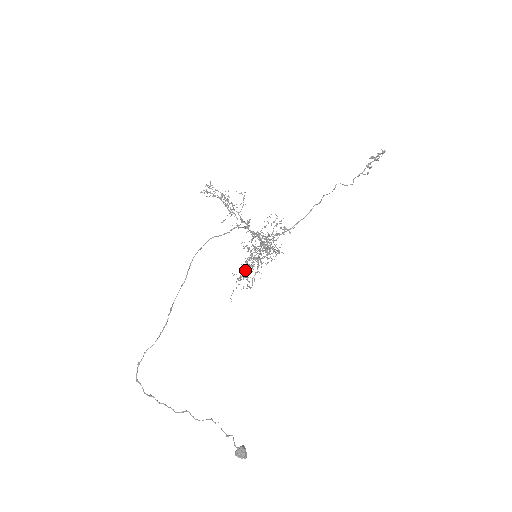
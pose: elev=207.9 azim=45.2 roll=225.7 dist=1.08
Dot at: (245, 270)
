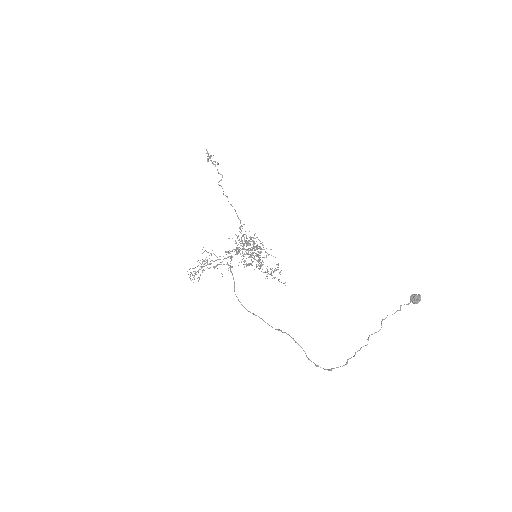
Dot at: (268, 273)
